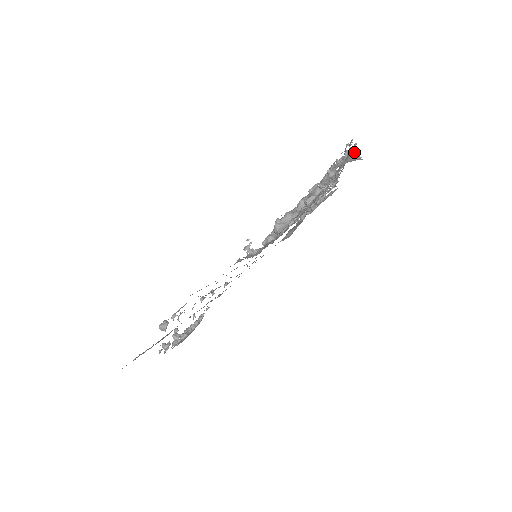
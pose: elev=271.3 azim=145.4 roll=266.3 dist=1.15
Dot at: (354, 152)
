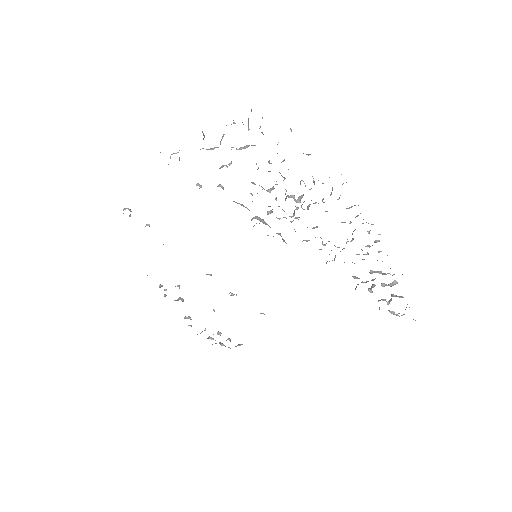
Dot at: occluded
